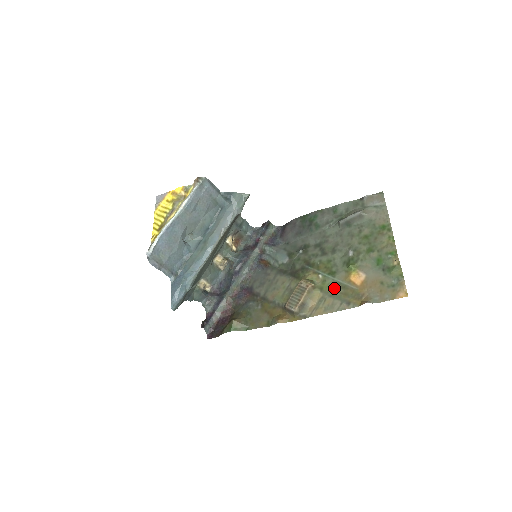
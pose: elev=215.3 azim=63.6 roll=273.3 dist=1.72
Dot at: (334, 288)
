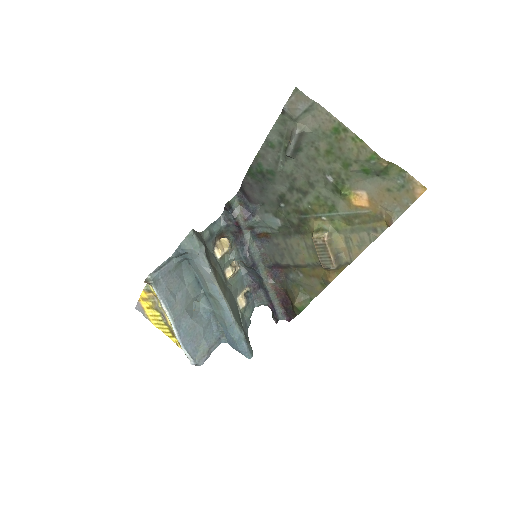
Dot at: (348, 223)
